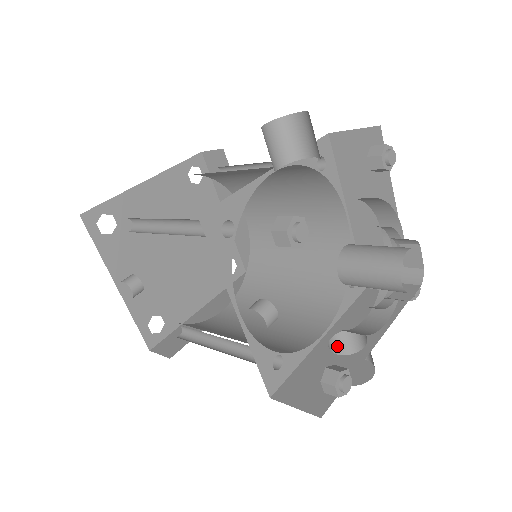
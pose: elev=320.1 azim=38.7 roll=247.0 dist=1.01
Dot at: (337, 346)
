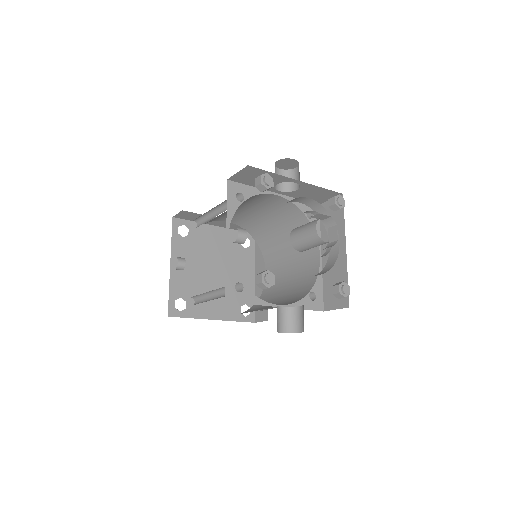
Dot at: (285, 316)
